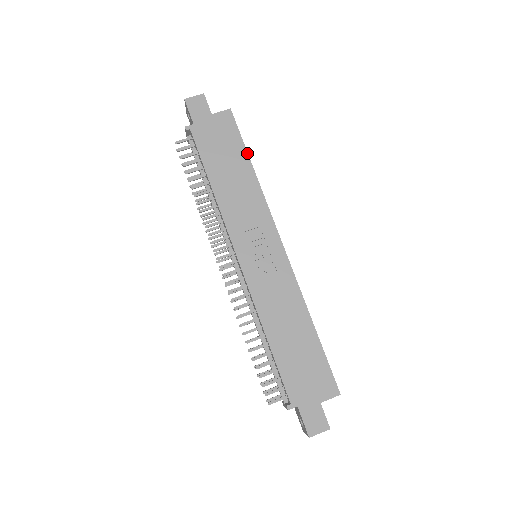
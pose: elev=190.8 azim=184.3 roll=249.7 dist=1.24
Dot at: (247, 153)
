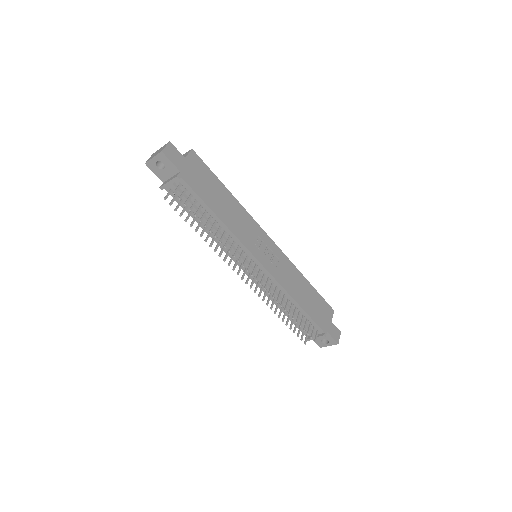
Dot at: (221, 182)
